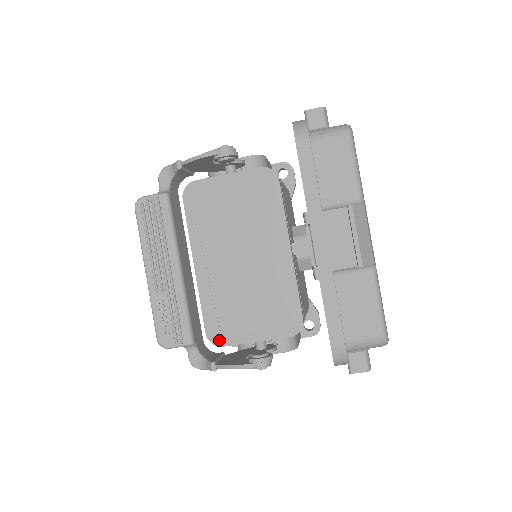
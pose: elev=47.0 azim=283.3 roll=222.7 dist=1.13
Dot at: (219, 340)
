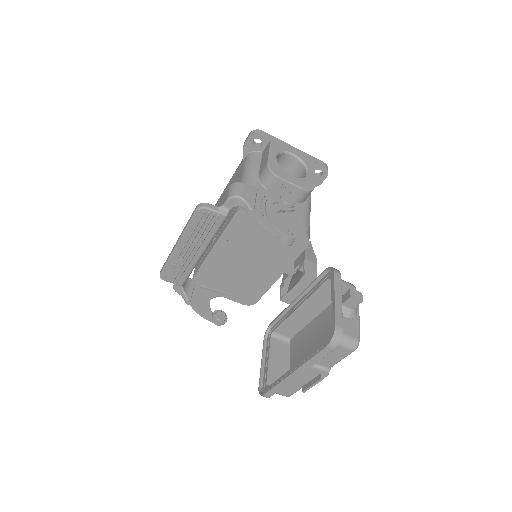
Dot at: (199, 284)
